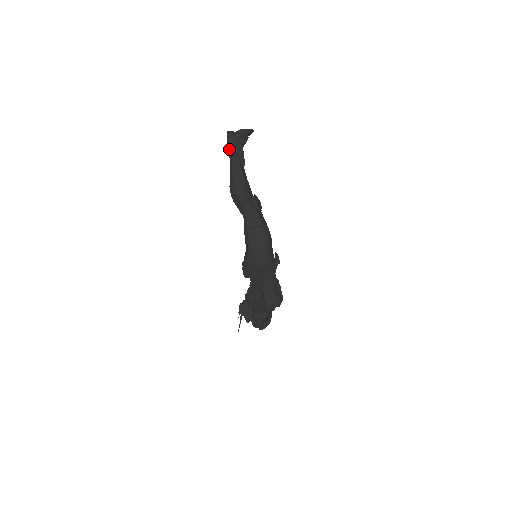
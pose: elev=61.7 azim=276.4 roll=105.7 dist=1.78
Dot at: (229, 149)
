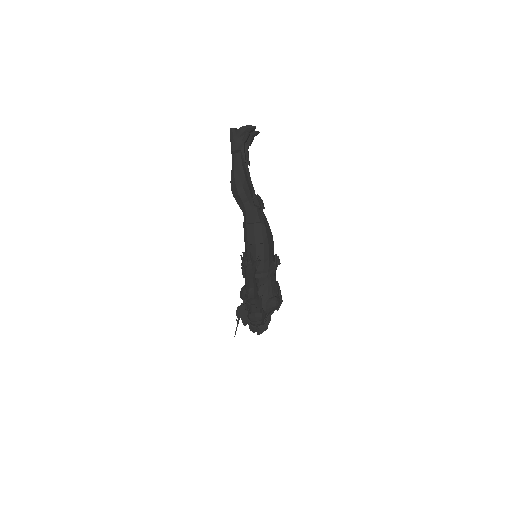
Dot at: (231, 145)
